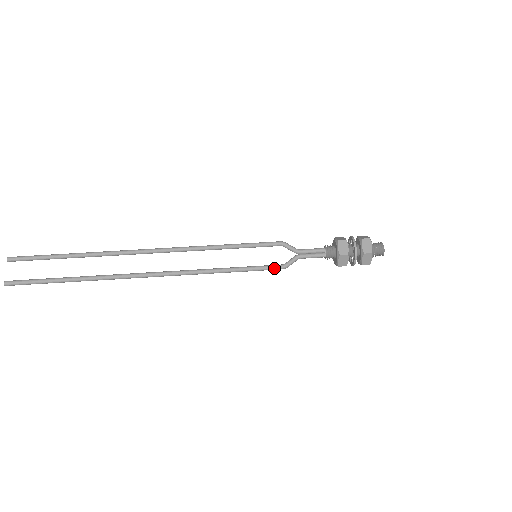
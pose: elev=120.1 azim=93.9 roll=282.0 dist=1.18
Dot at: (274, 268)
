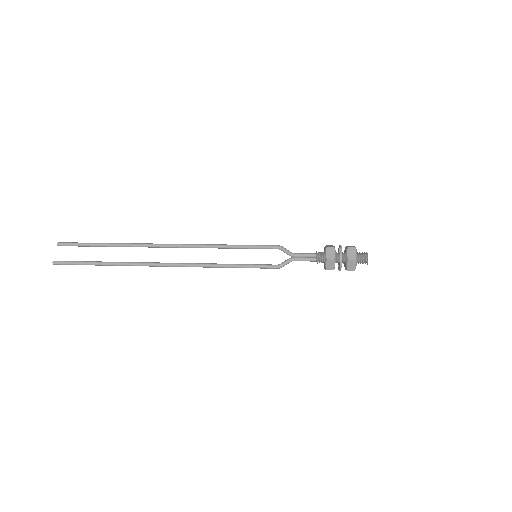
Dot at: (270, 267)
